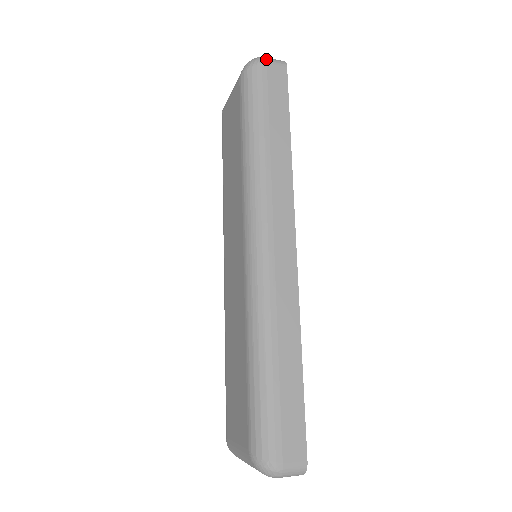
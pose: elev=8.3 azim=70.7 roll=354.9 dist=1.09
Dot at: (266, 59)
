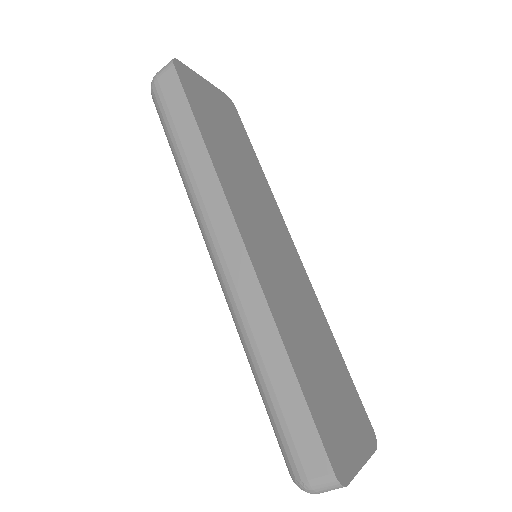
Dot at: (156, 75)
